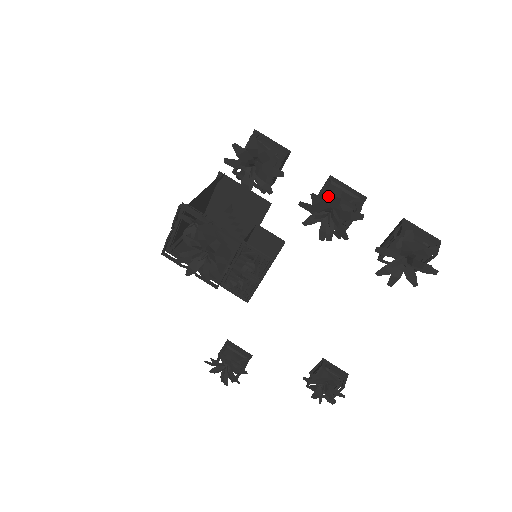
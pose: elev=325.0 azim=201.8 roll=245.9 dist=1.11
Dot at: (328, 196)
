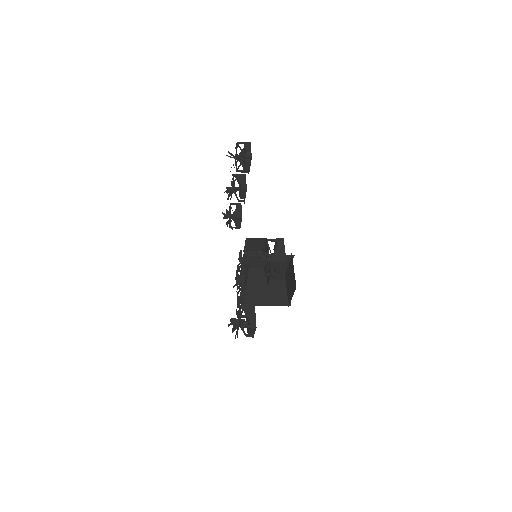
Dot at: occluded
